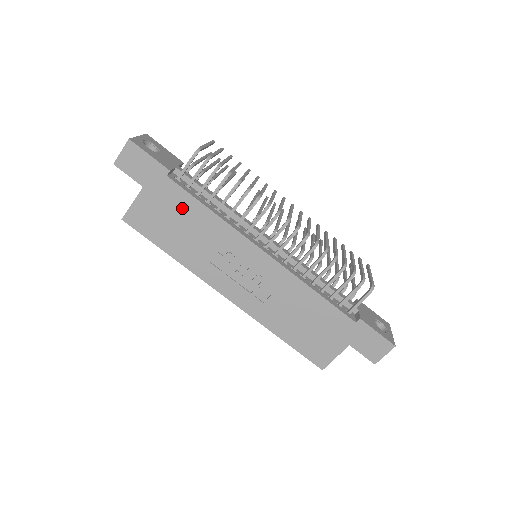
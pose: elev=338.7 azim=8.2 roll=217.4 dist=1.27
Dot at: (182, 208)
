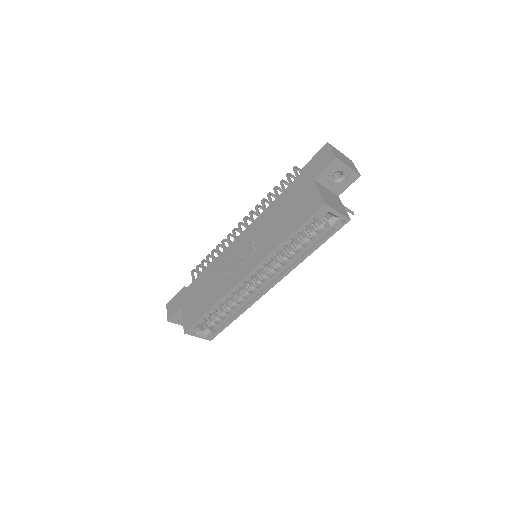
Dot at: (198, 287)
